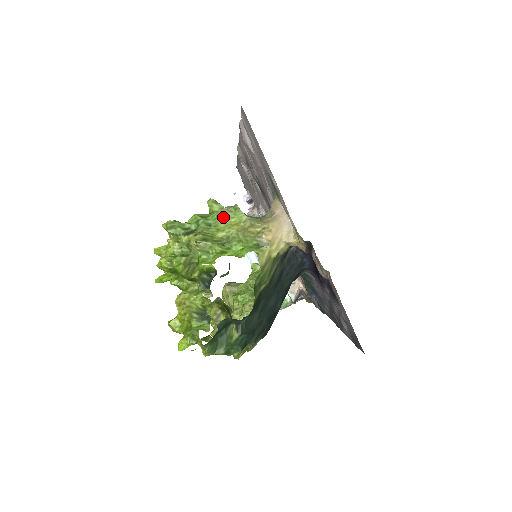
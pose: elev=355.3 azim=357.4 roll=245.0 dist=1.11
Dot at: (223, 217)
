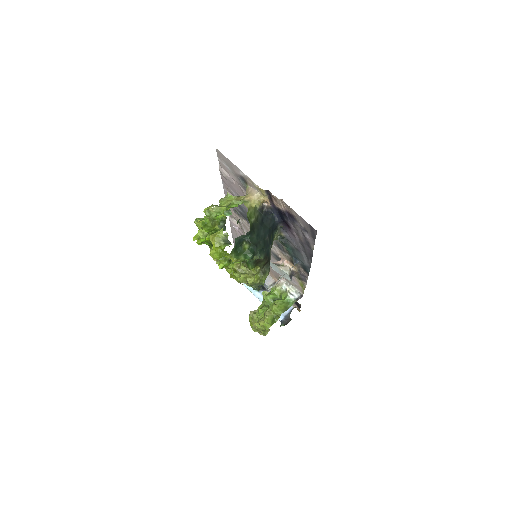
Dot at: (223, 200)
